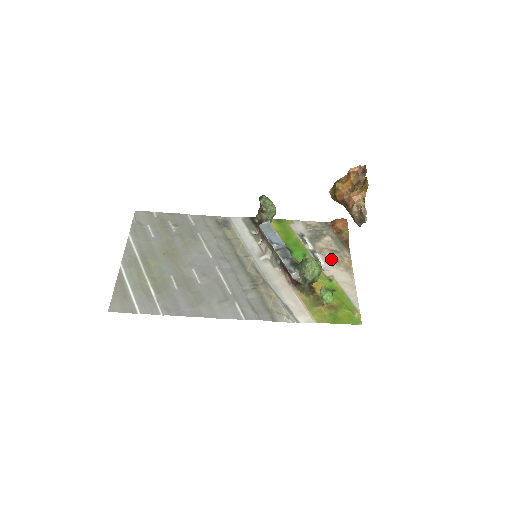
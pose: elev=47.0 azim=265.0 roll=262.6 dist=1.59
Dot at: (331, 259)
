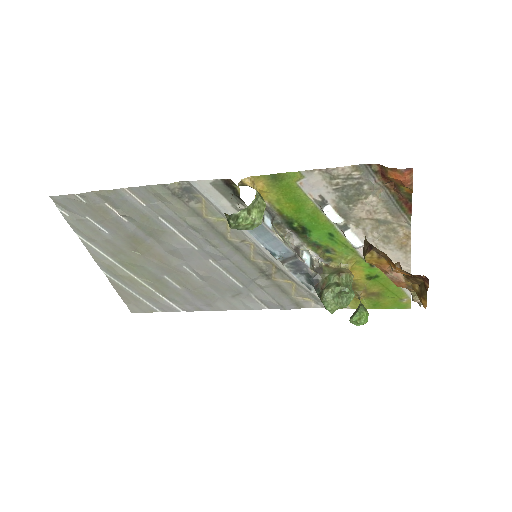
Dot at: (375, 235)
